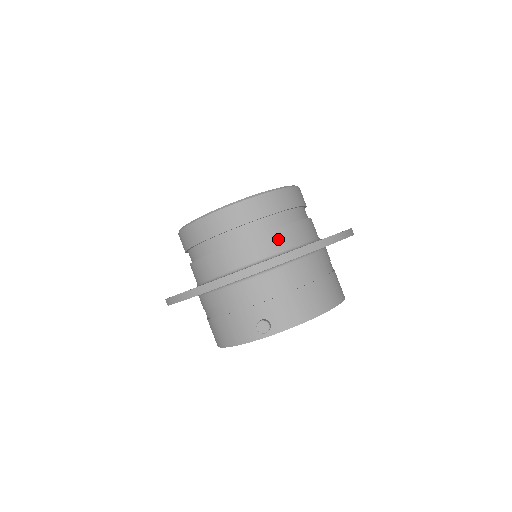
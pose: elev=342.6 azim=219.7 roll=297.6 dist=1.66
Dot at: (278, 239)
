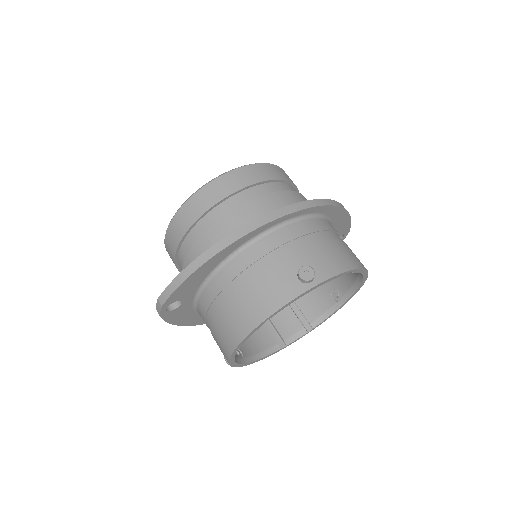
Dot at: (294, 199)
